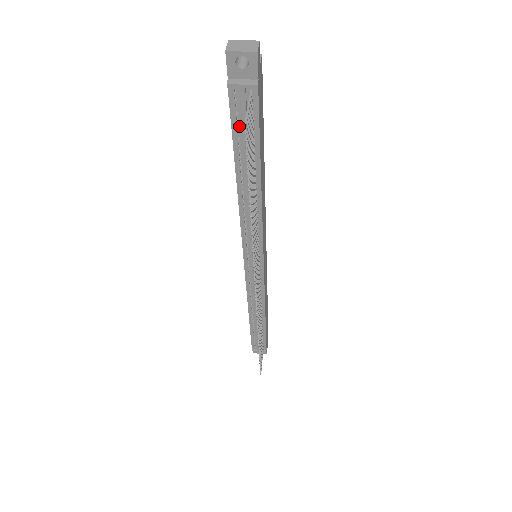
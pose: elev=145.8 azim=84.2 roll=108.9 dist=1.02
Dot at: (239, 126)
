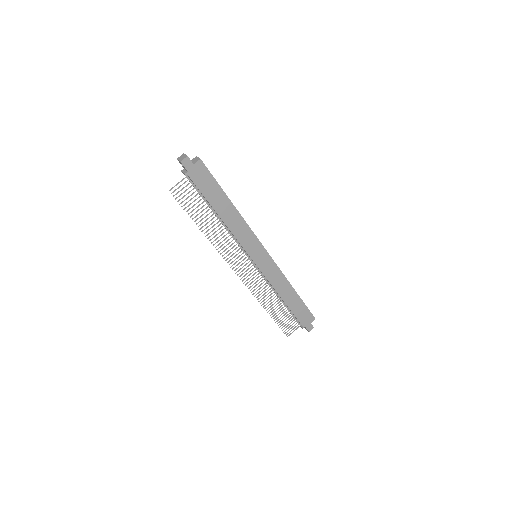
Dot at: (196, 188)
